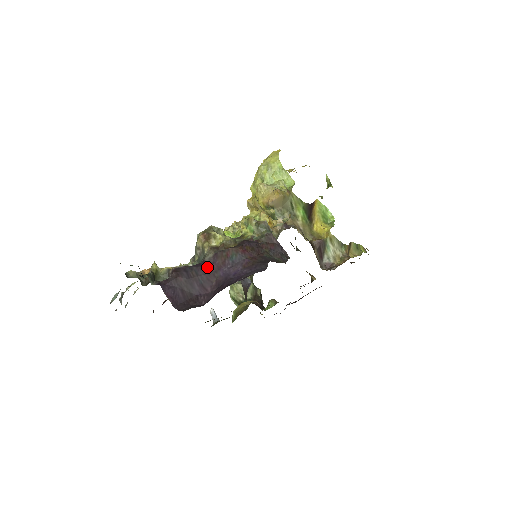
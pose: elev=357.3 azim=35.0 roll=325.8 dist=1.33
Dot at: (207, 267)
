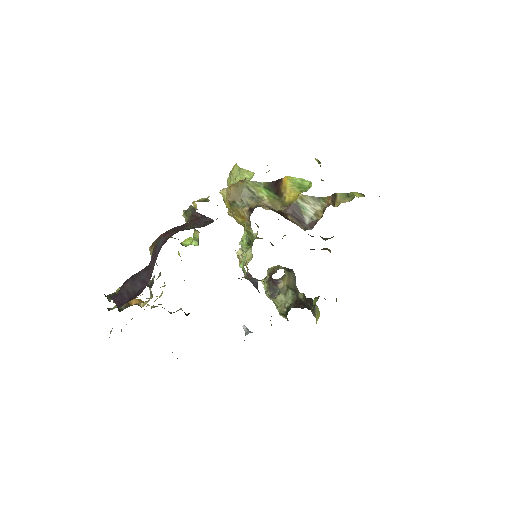
Dot at: (148, 266)
